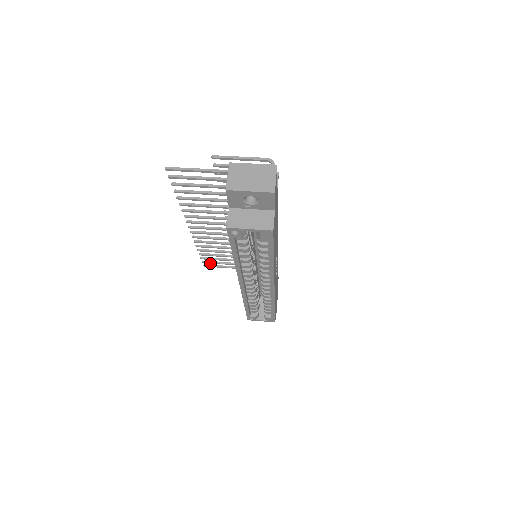
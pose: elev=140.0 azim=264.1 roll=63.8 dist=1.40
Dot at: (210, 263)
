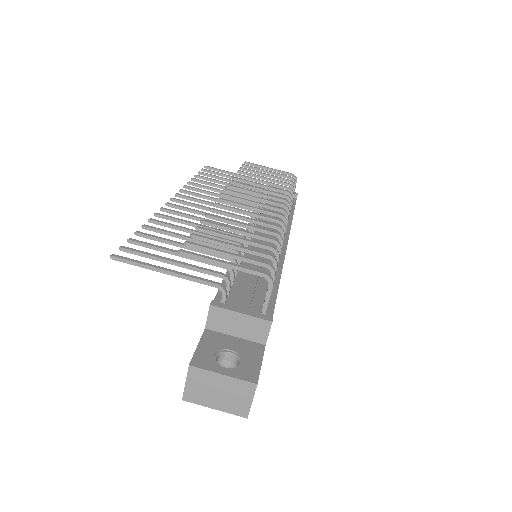
Dot at: (211, 173)
